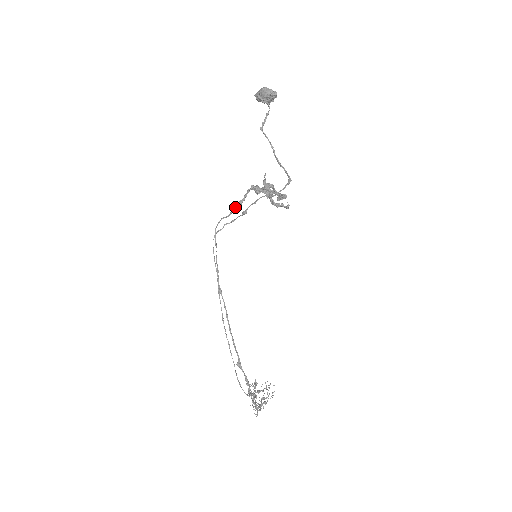
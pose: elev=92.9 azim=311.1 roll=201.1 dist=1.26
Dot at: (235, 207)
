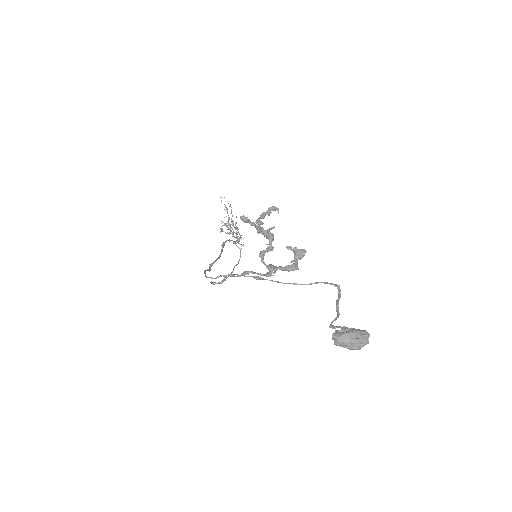
Dot at: (239, 276)
